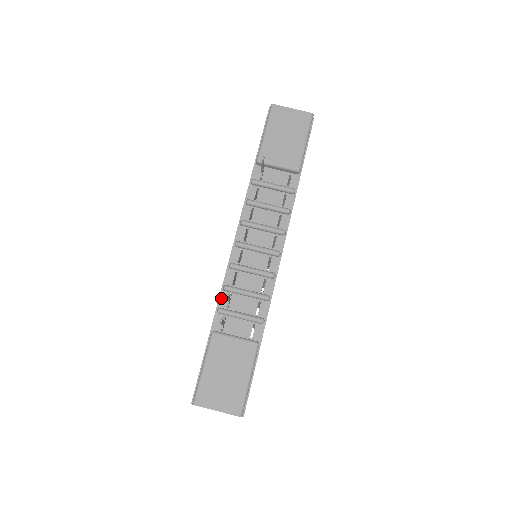
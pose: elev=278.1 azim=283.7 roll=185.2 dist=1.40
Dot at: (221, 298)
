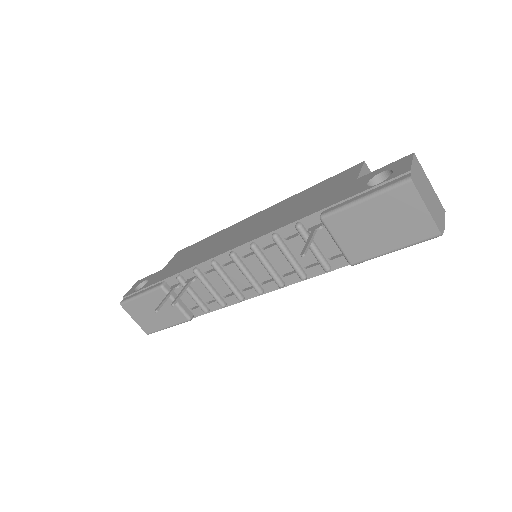
Dot at: (188, 271)
